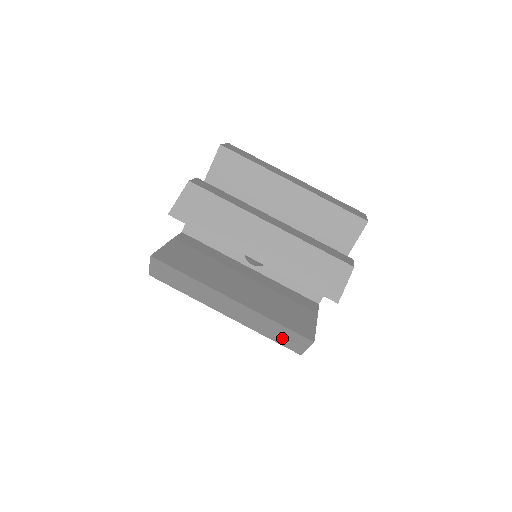
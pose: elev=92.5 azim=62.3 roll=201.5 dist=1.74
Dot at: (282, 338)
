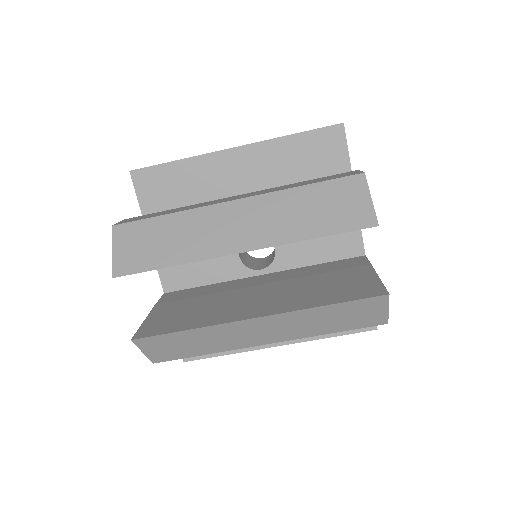
Dot at: (350, 320)
